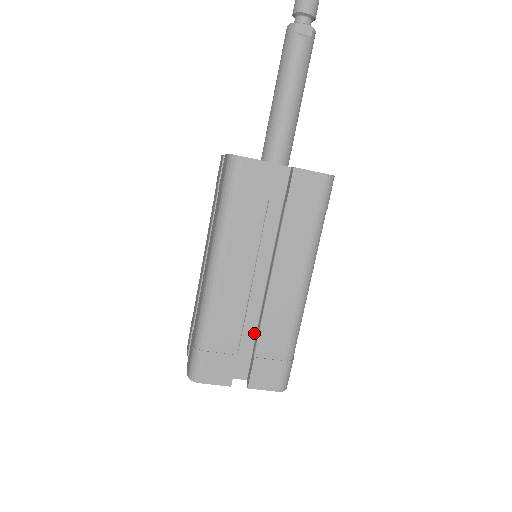
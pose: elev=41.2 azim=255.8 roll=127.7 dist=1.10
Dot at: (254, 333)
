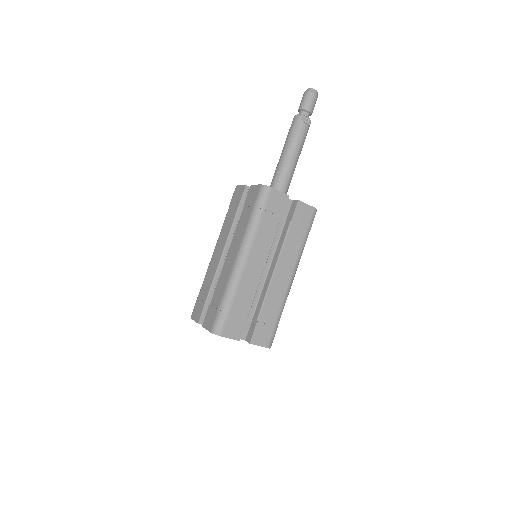
Dot at: (255, 307)
